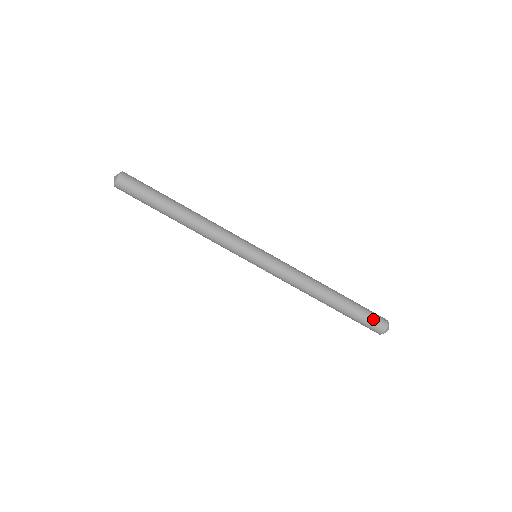
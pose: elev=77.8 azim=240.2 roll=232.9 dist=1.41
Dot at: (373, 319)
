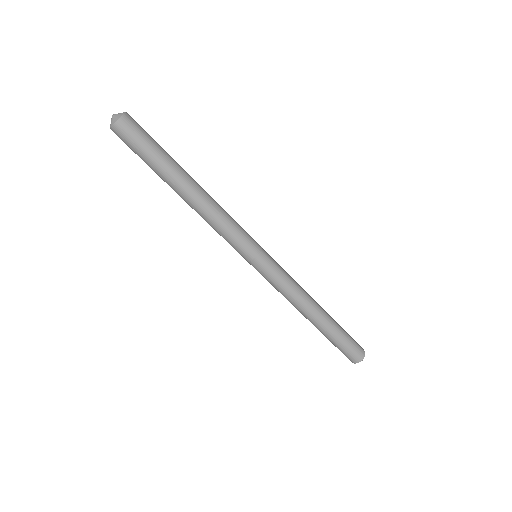
Dot at: (350, 352)
